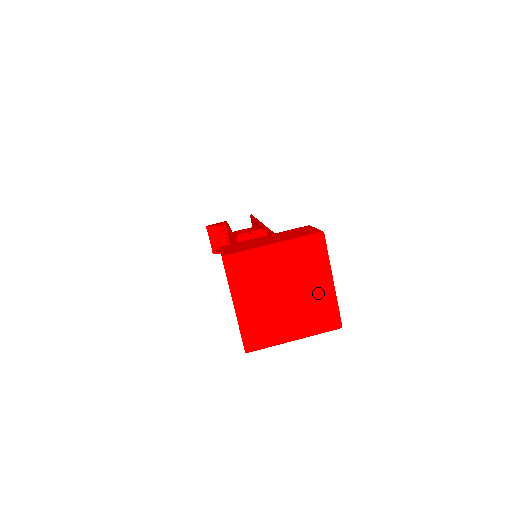
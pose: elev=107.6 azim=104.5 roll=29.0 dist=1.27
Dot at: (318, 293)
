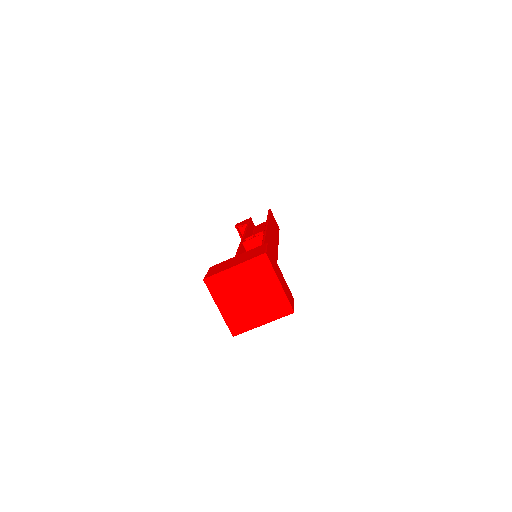
Dot at: (271, 293)
